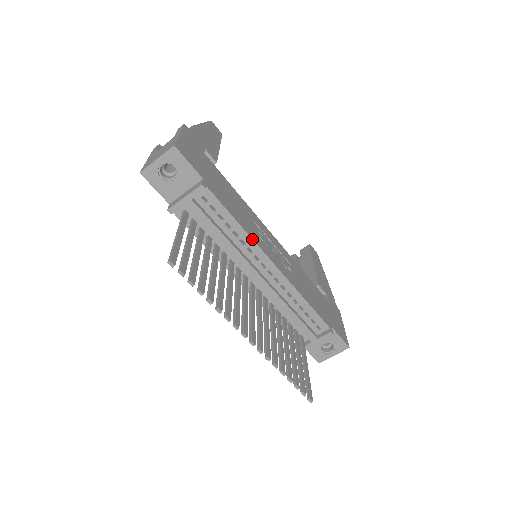
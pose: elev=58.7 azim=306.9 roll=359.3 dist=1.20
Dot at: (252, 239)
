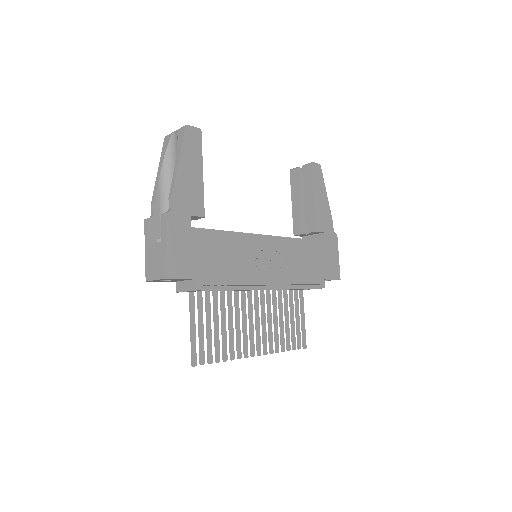
Dot at: occluded
